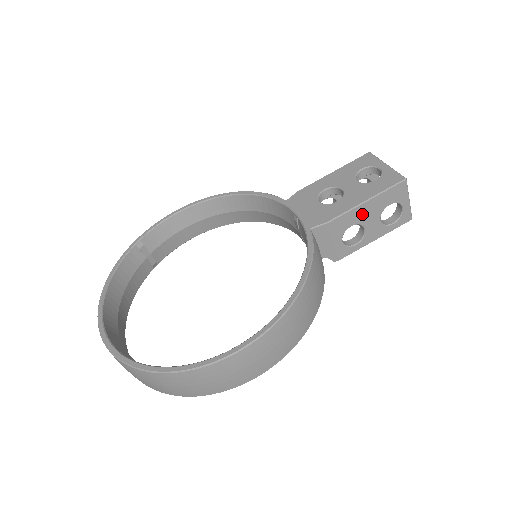
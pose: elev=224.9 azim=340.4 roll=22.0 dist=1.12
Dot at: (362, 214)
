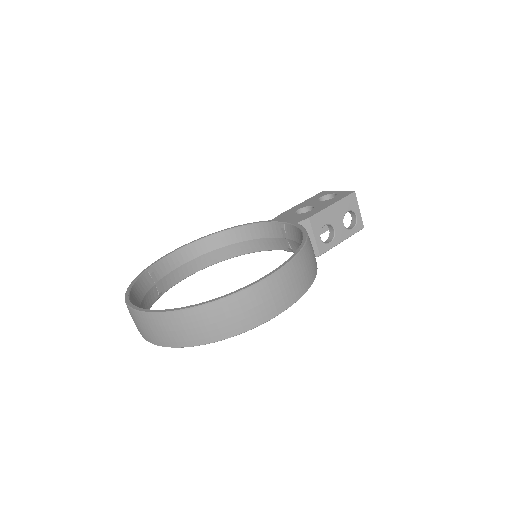
Dot at: (331, 215)
